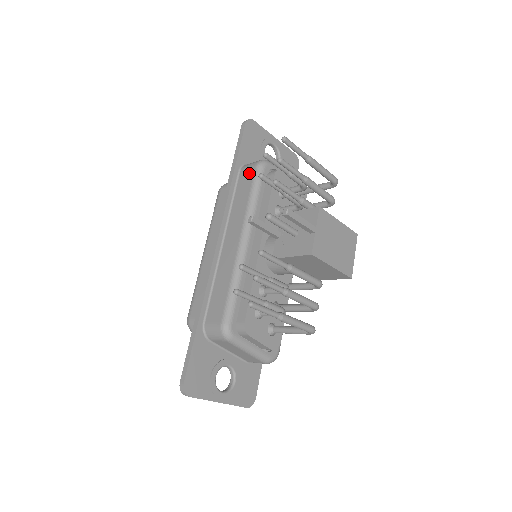
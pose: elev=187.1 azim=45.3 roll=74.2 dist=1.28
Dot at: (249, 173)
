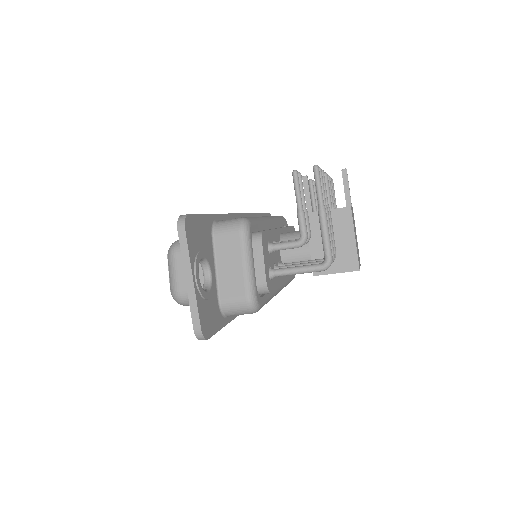
Dot at: occluded
